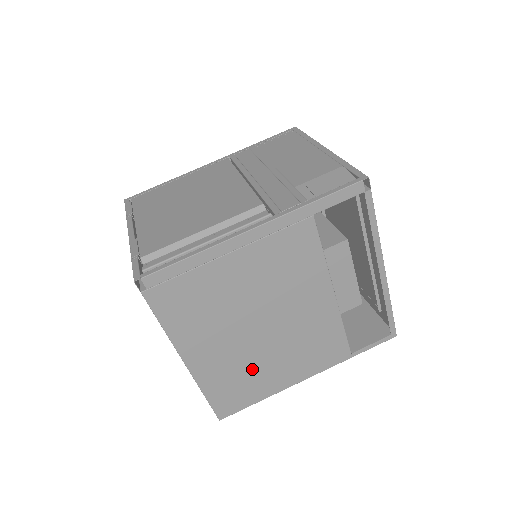
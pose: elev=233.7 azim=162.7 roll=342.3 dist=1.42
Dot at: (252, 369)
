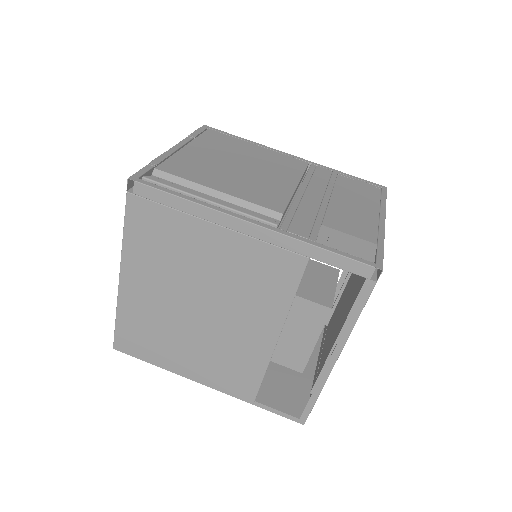
Dot at: (167, 334)
